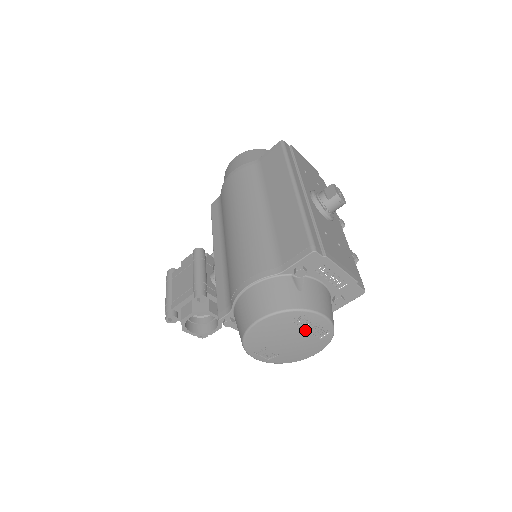
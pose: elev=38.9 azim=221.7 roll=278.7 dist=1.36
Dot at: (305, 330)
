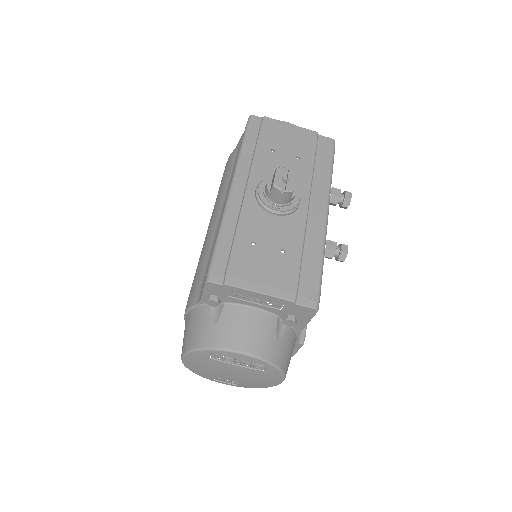
Dot at: (235, 365)
